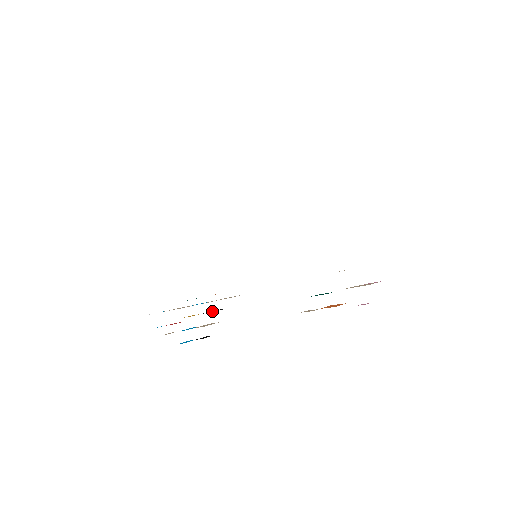
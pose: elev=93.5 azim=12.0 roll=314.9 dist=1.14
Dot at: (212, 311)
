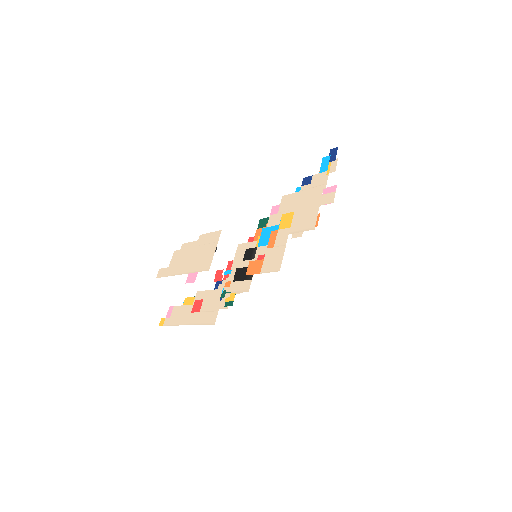
Dot at: occluded
